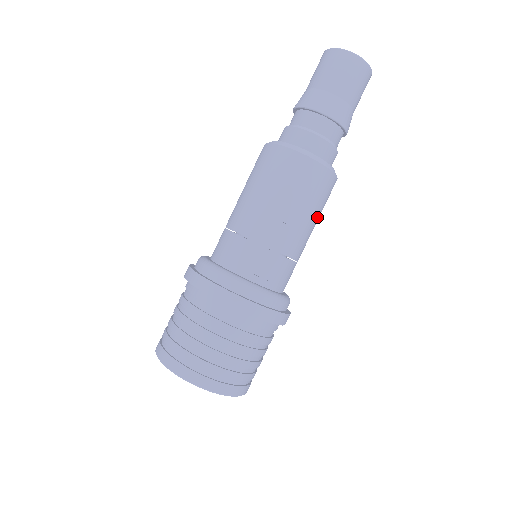
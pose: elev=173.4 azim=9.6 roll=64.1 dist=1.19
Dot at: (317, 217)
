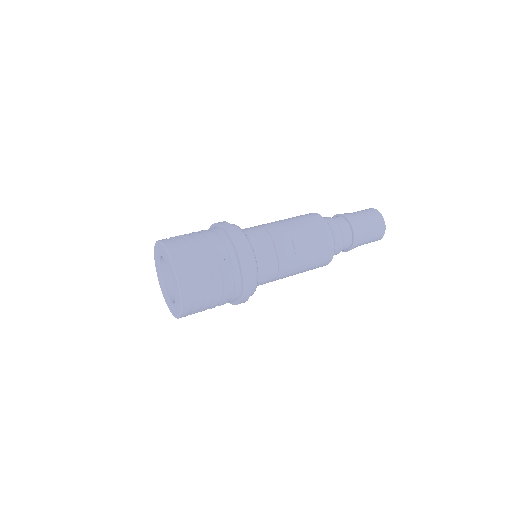
Dot at: (306, 268)
